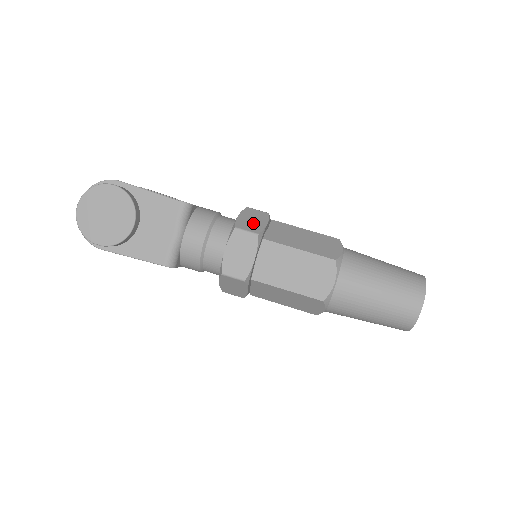
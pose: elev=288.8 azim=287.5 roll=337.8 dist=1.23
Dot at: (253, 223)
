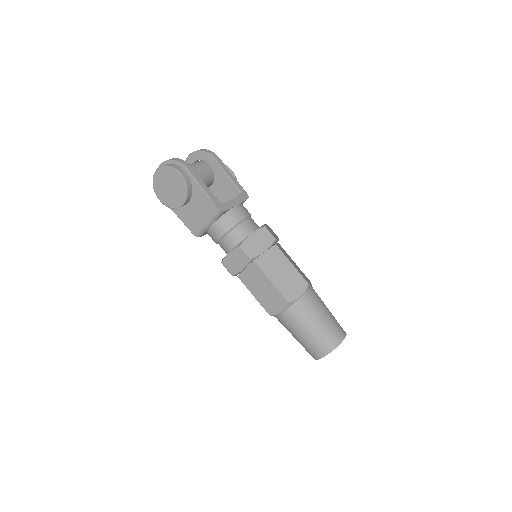
Dot at: (256, 246)
